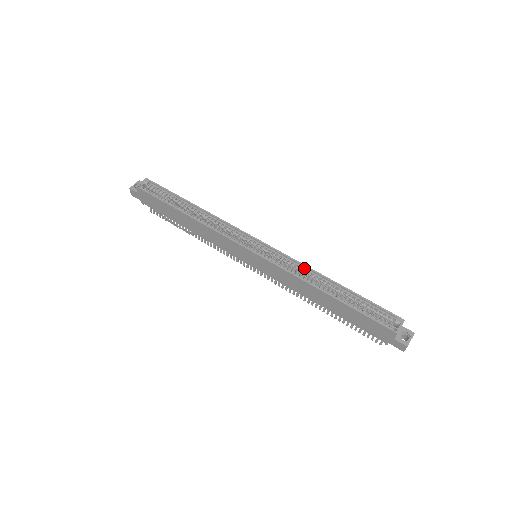
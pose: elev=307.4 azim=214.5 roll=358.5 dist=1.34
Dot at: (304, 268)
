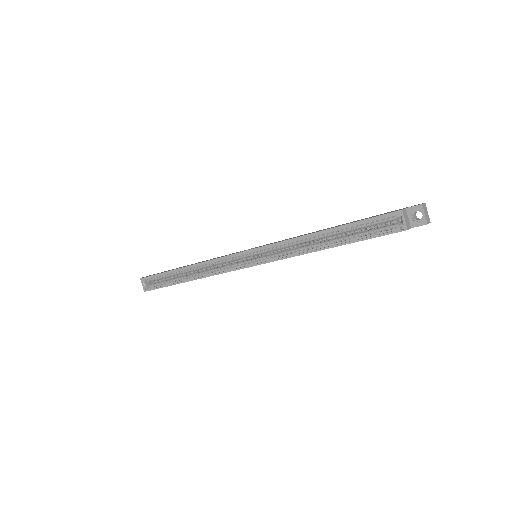
Dot at: (291, 242)
